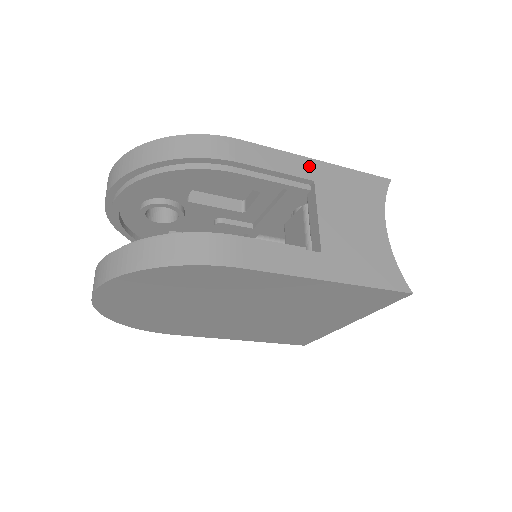
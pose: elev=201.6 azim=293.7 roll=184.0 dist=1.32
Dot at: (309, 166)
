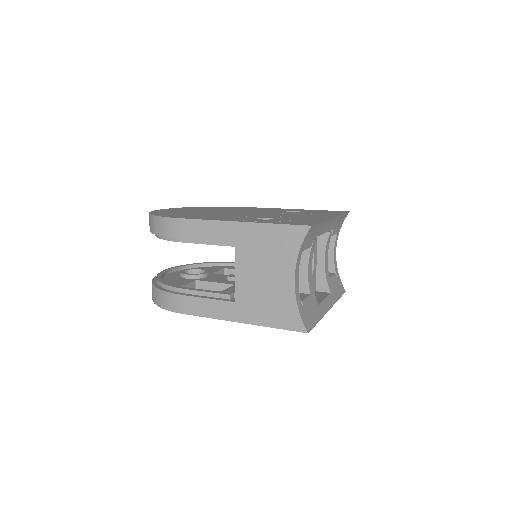
Dot at: (232, 229)
